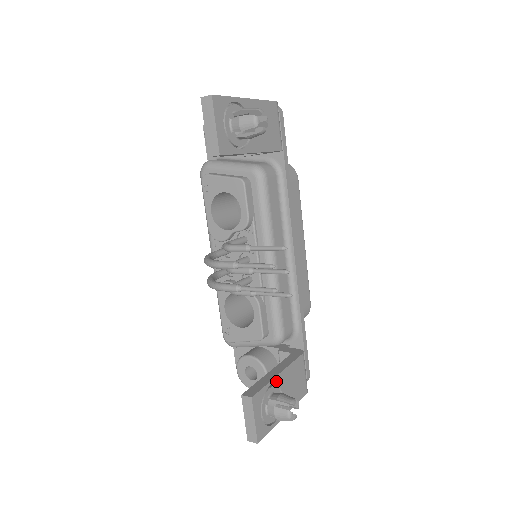
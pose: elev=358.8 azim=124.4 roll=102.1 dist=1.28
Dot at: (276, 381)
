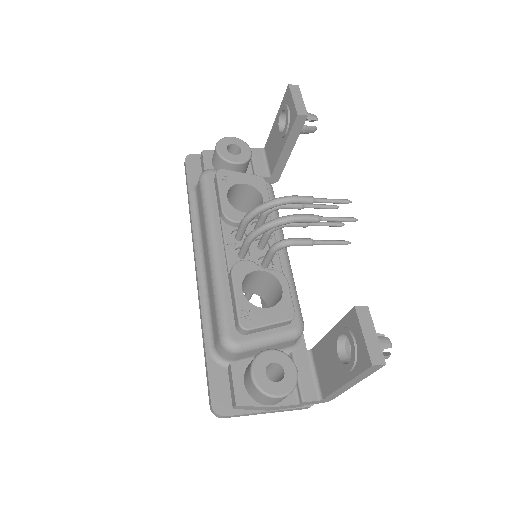
Dot at: occluded
